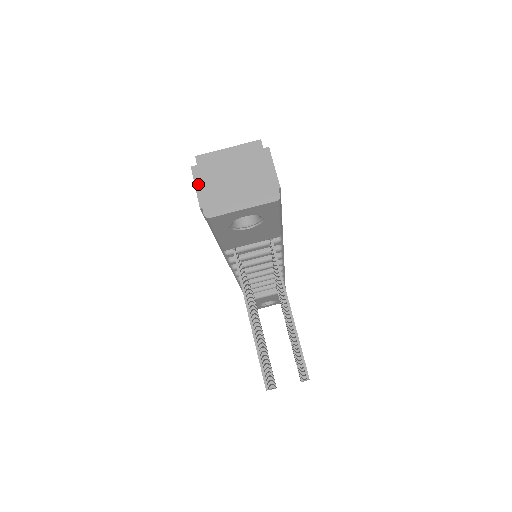
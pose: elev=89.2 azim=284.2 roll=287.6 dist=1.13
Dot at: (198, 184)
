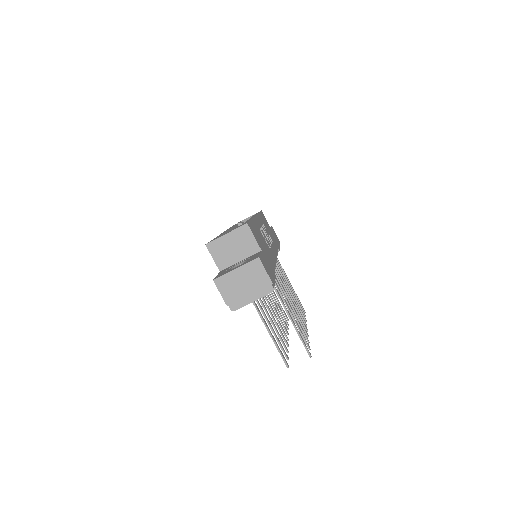
Dot at: (221, 291)
